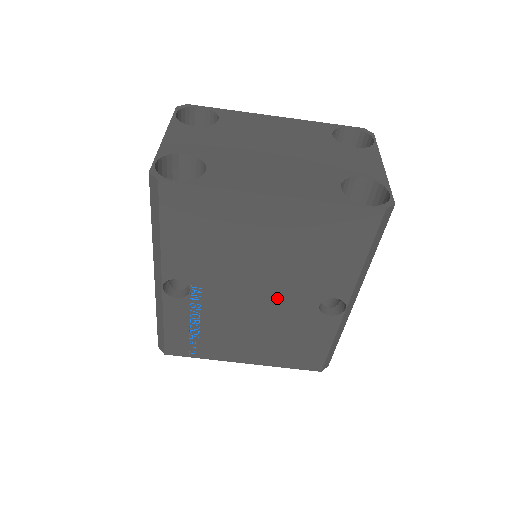
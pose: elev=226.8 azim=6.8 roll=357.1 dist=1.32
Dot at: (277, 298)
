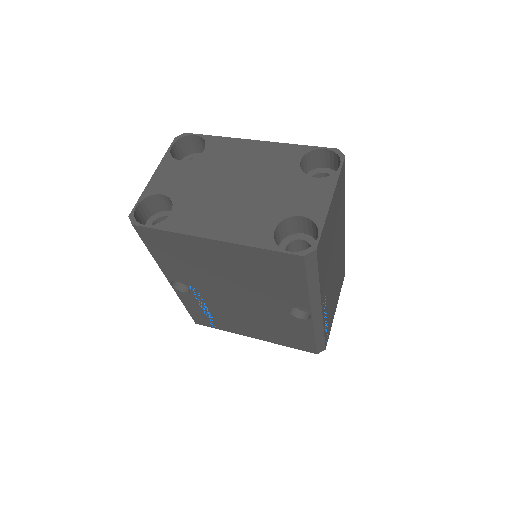
Dot at: (254, 302)
